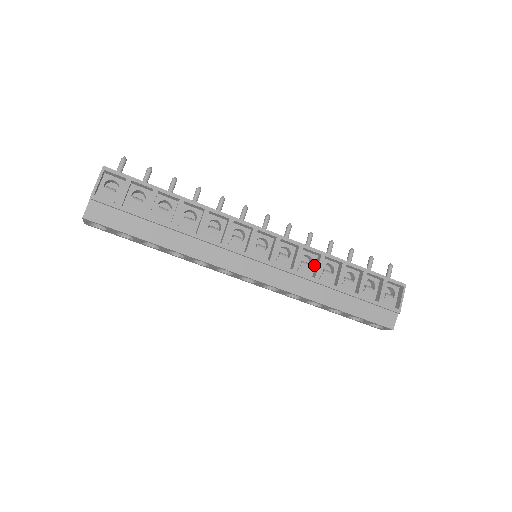
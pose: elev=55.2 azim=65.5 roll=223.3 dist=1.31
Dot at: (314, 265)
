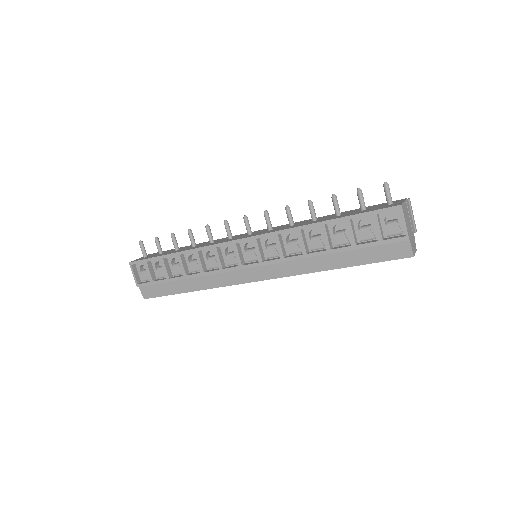
Dot at: occluded
